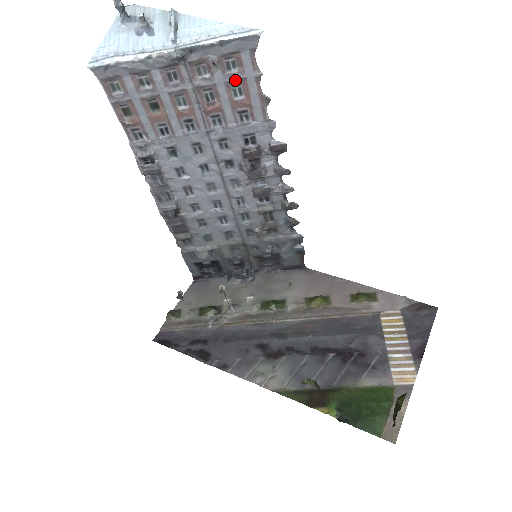
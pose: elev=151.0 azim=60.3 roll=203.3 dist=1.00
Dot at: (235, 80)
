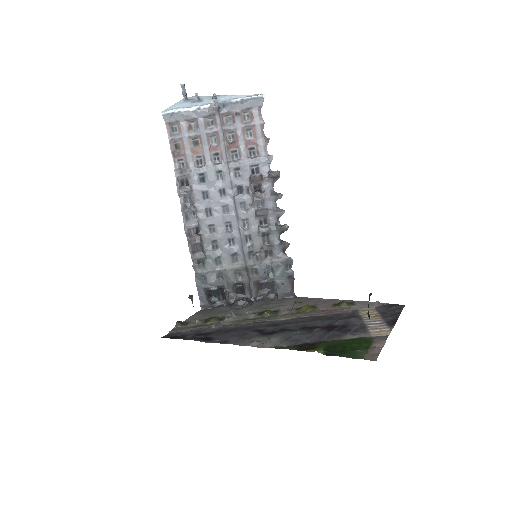
Dot at: (248, 126)
